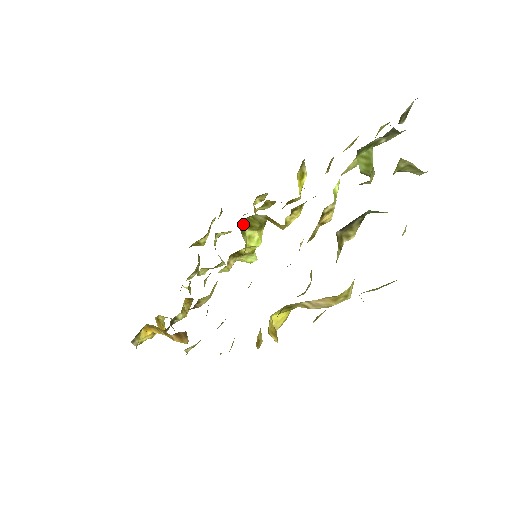
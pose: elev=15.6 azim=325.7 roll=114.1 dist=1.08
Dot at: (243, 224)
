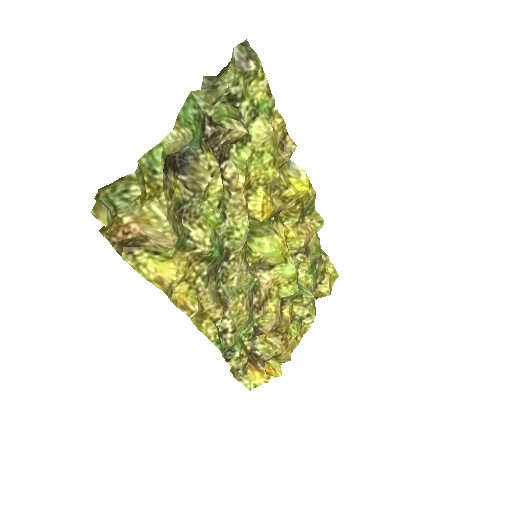
Dot at: occluded
